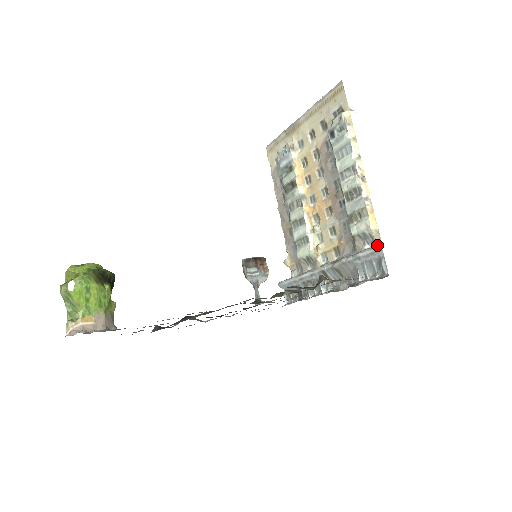
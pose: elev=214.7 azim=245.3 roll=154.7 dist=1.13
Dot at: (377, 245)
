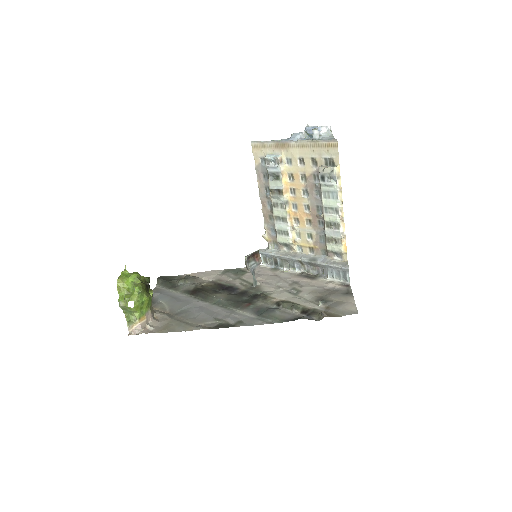
Dot at: (346, 267)
